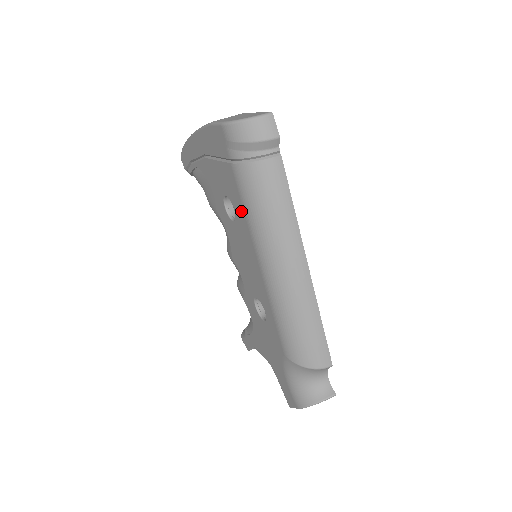
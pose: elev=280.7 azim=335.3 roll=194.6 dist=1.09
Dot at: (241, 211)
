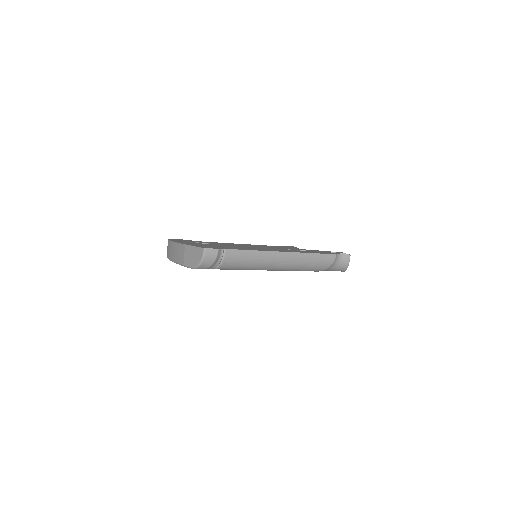
Dot at: occluded
